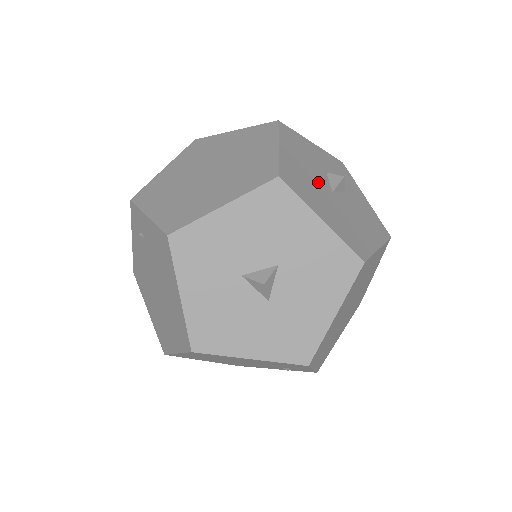
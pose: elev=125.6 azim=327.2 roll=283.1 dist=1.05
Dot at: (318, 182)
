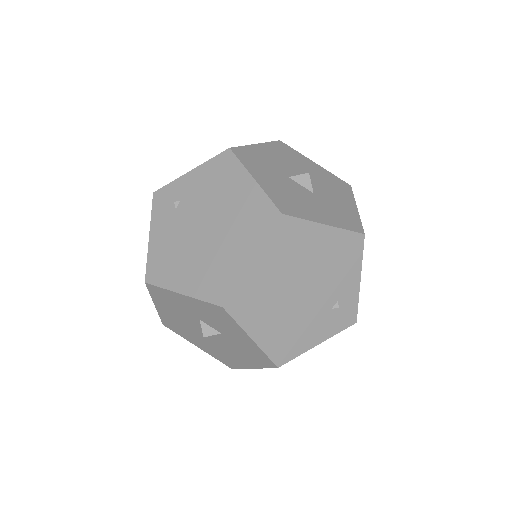
Dot at: occluded
